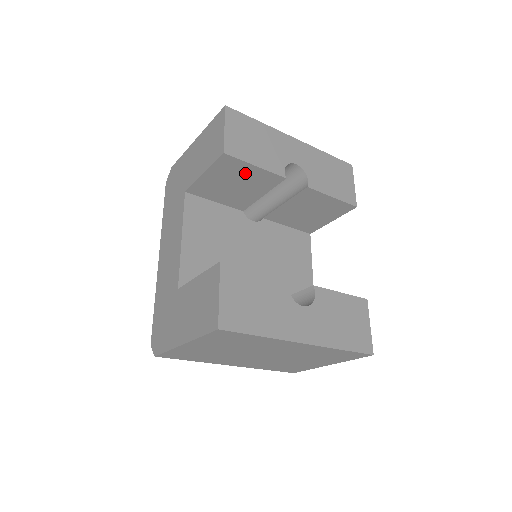
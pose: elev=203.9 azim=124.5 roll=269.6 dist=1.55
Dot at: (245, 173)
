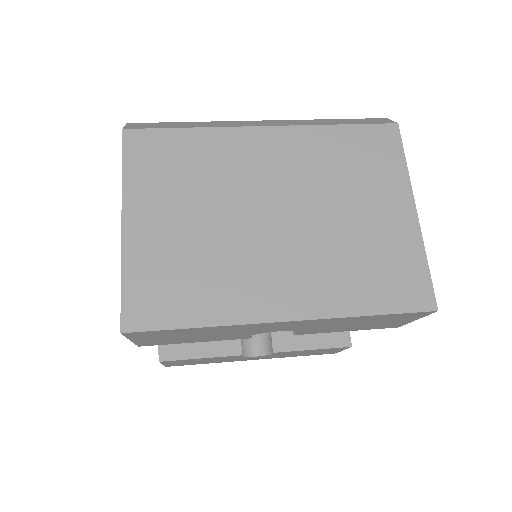
Dot at: occluded
